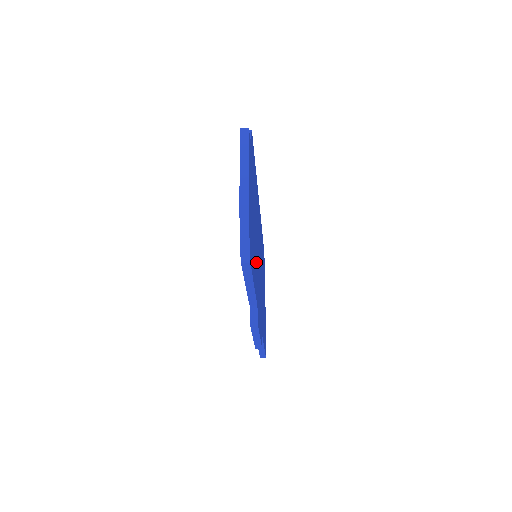
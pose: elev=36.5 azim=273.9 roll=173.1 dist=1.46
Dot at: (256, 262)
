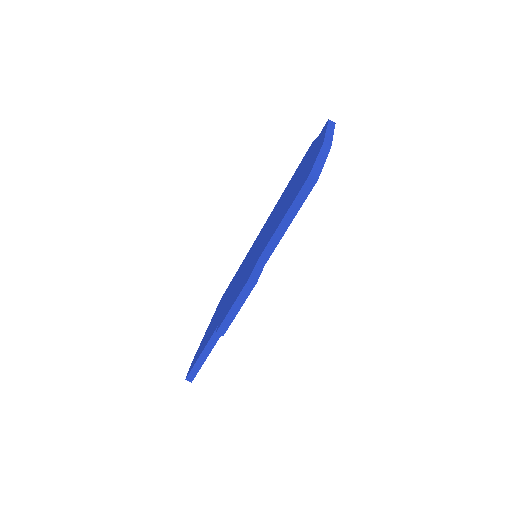
Dot at: occluded
